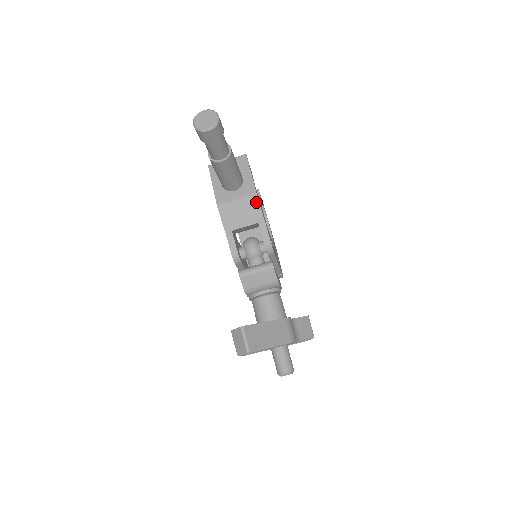
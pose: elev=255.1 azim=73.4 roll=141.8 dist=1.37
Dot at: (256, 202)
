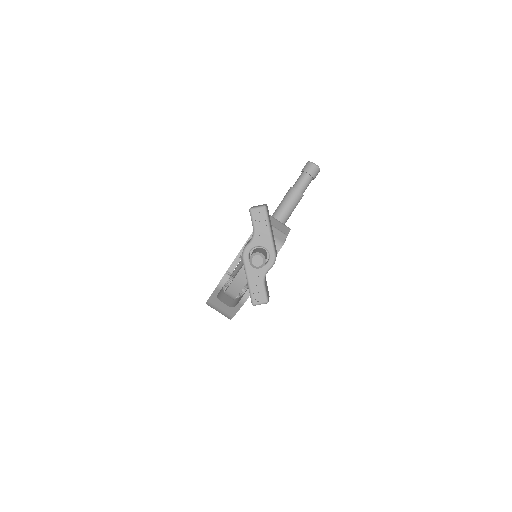
Dot at: (288, 229)
